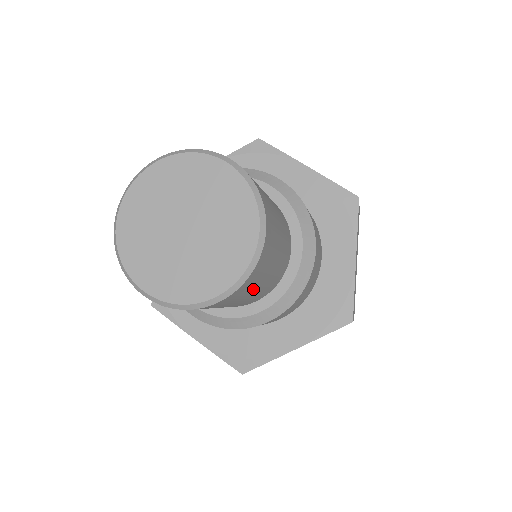
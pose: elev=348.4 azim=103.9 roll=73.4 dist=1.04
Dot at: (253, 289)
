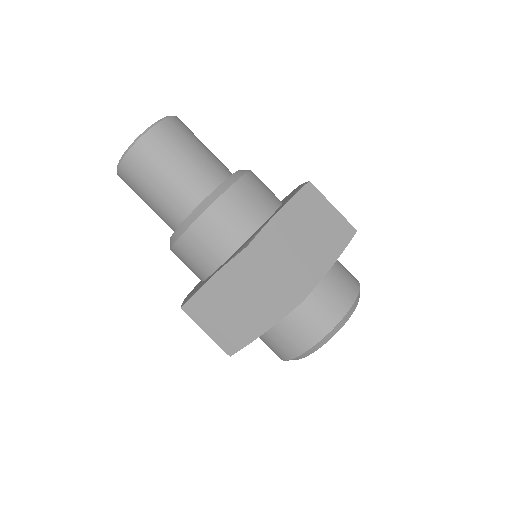
Dot at: (156, 170)
